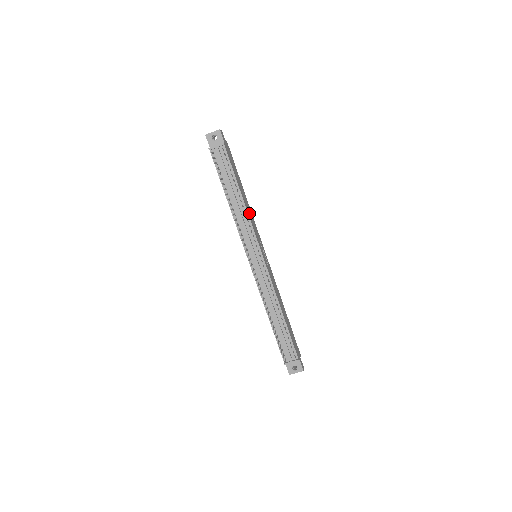
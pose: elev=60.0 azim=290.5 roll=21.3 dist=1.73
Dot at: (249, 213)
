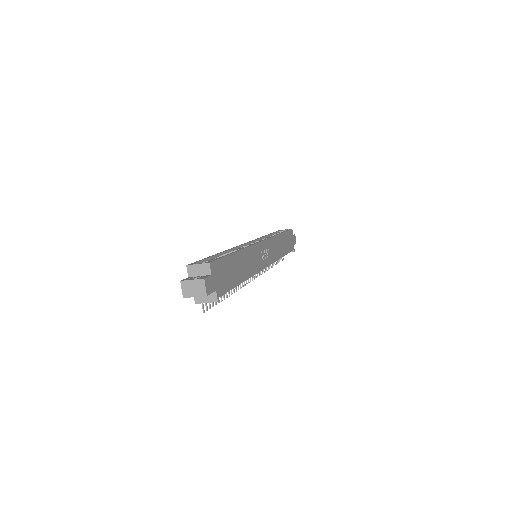
Dot at: (250, 266)
